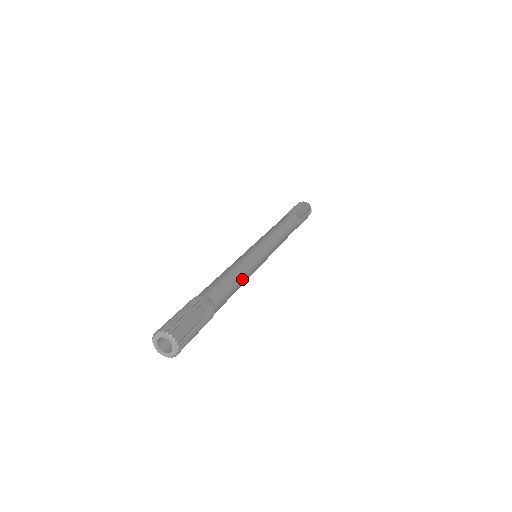
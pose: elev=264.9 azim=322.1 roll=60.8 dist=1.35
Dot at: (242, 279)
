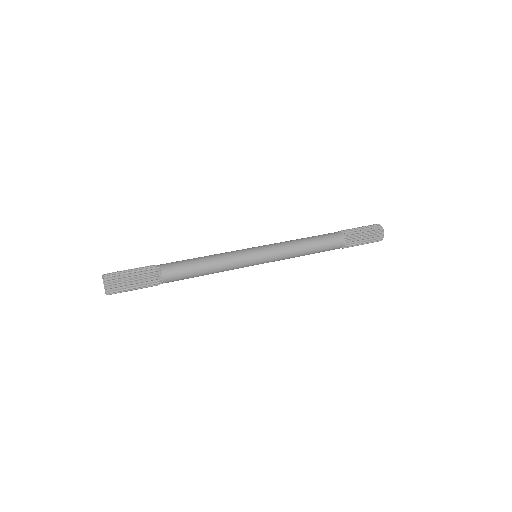
Dot at: (211, 267)
